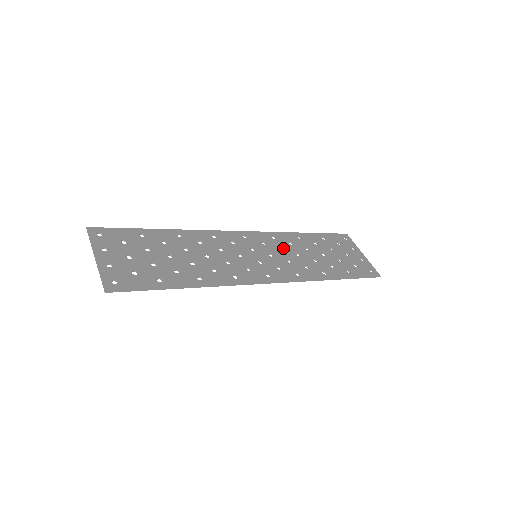
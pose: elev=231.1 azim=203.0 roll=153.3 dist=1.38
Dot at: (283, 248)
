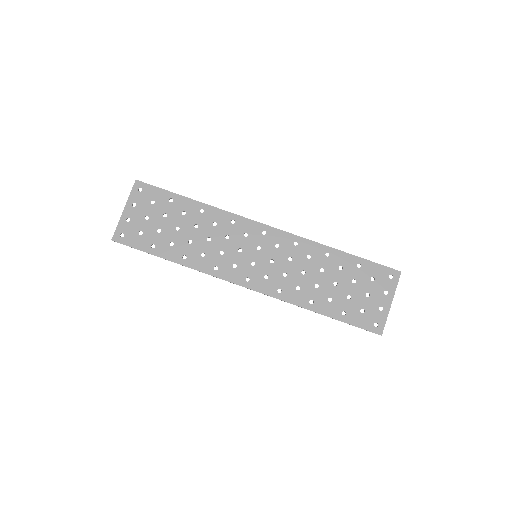
Dot at: (294, 259)
